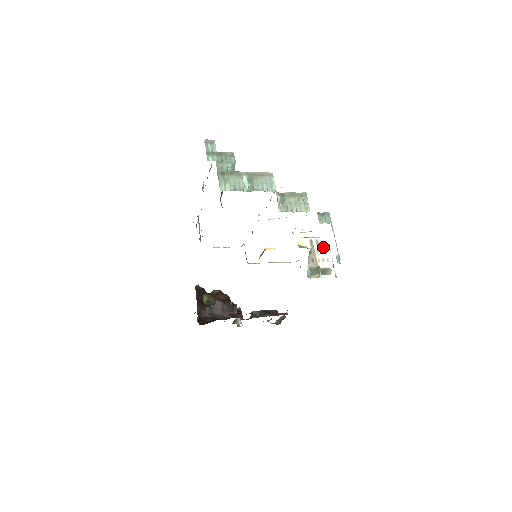
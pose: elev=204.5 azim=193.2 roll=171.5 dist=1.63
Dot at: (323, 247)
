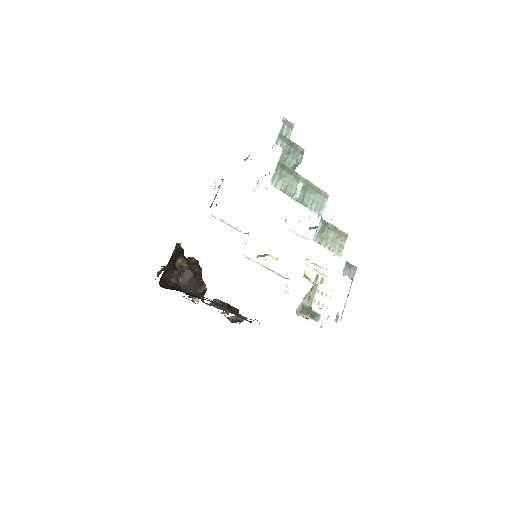
Dot at: (326, 290)
